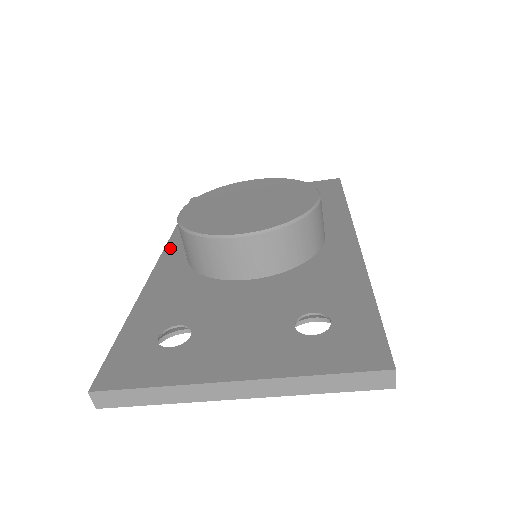
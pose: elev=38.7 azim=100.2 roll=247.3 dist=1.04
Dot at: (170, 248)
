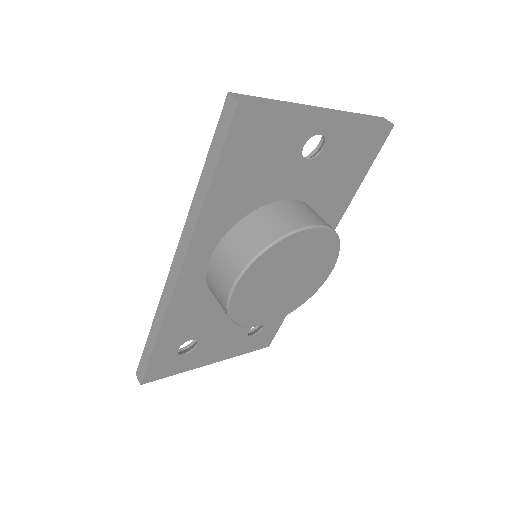
Dot at: (193, 254)
